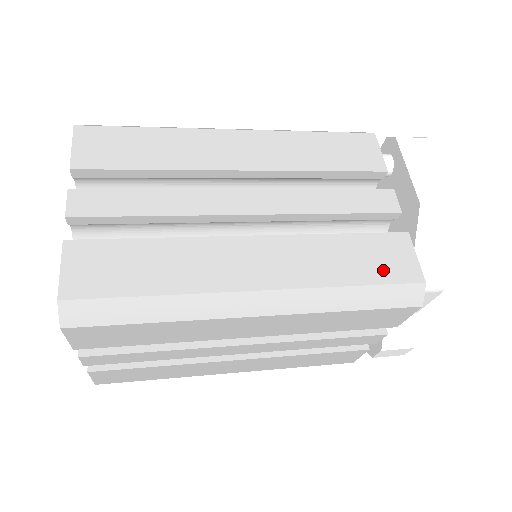
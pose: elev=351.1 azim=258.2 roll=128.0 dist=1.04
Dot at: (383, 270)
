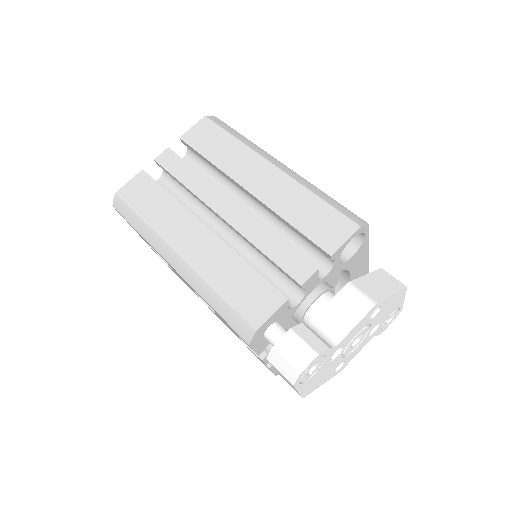
Dot at: (257, 357)
